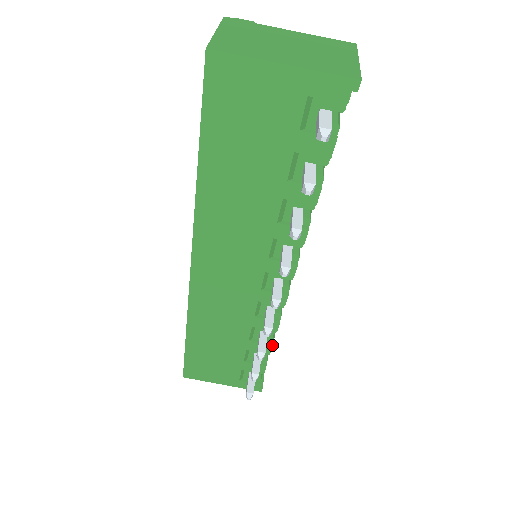
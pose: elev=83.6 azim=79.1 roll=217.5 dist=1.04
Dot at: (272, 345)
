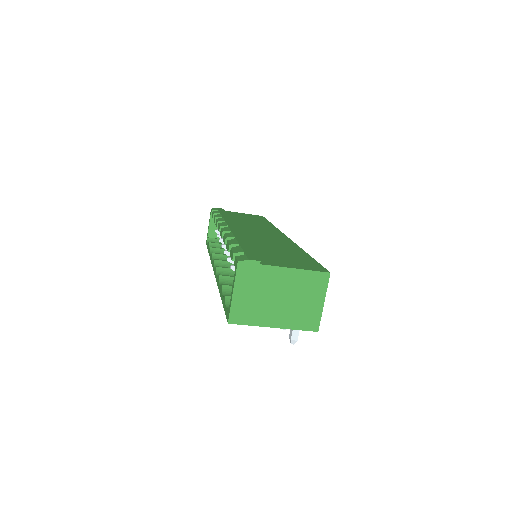
Dot at: occluded
